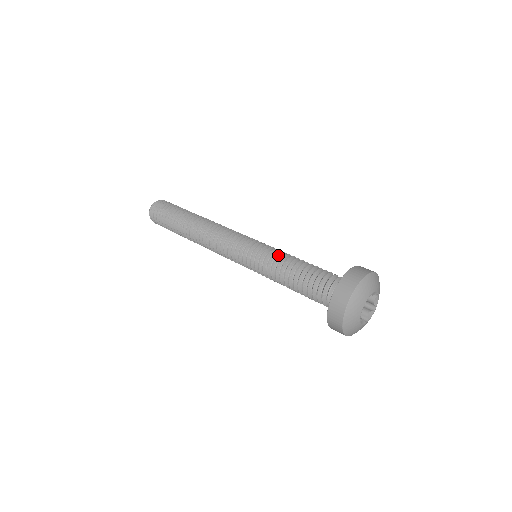
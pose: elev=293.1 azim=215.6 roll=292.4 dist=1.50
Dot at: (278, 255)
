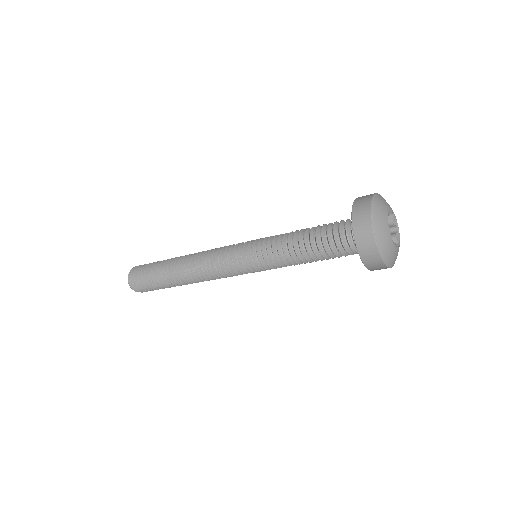
Dot at: (277, 238)
